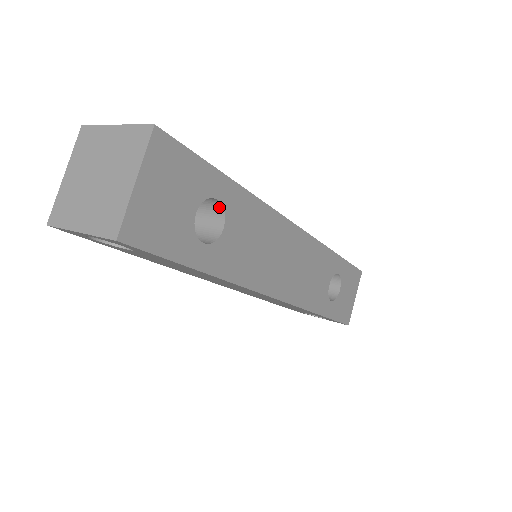
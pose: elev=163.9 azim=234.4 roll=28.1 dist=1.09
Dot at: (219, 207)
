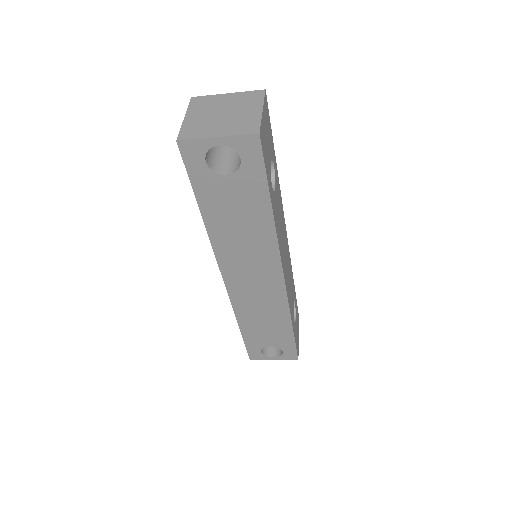
Dot at: (271, 174)
